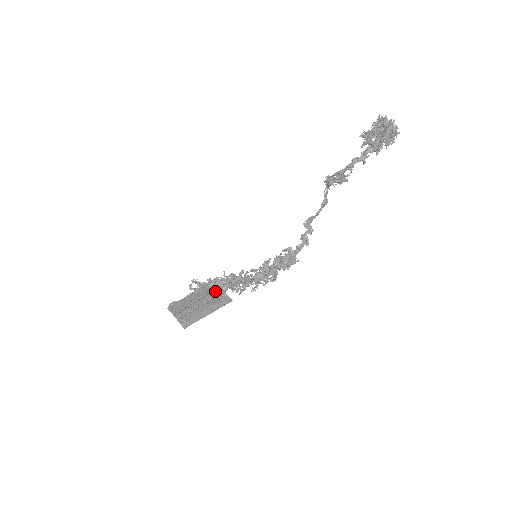
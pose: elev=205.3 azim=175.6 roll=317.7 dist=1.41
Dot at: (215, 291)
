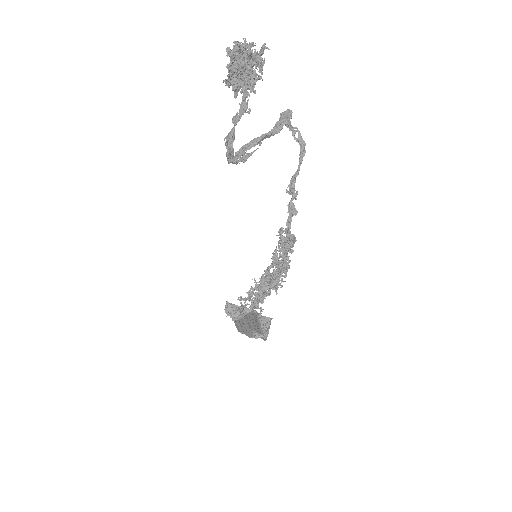
Dot at: (233, 313)
